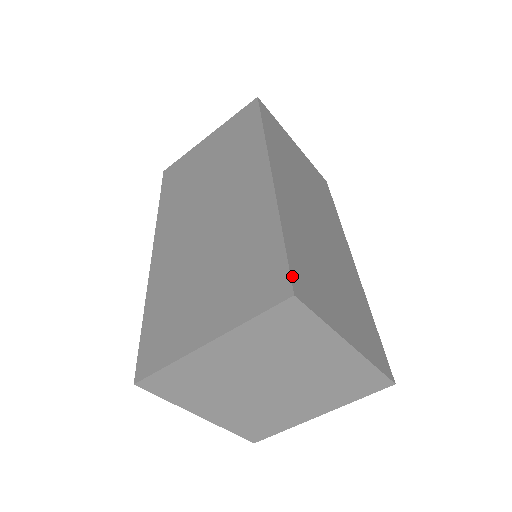
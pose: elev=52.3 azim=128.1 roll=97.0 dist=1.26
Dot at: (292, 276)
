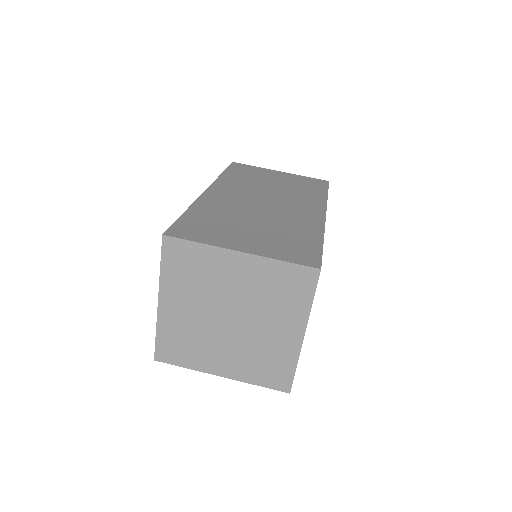
Dot at: (171, 228)
